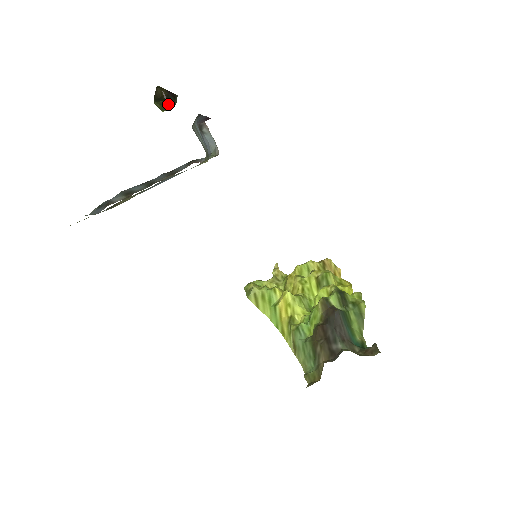
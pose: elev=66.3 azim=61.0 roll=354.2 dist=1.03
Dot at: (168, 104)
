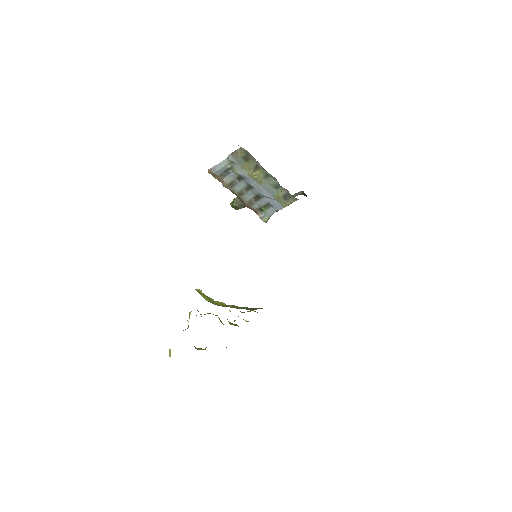
Dot at: (239, 204)
